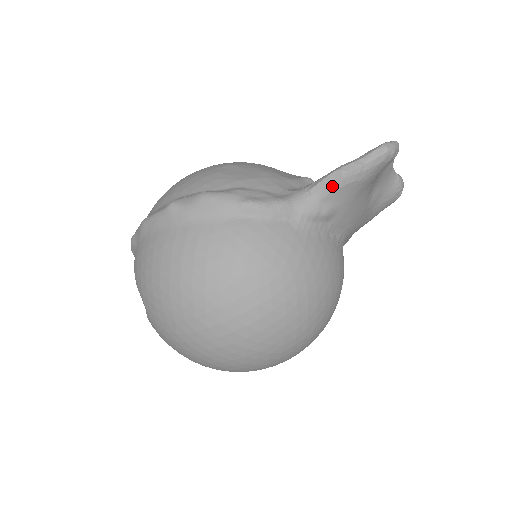
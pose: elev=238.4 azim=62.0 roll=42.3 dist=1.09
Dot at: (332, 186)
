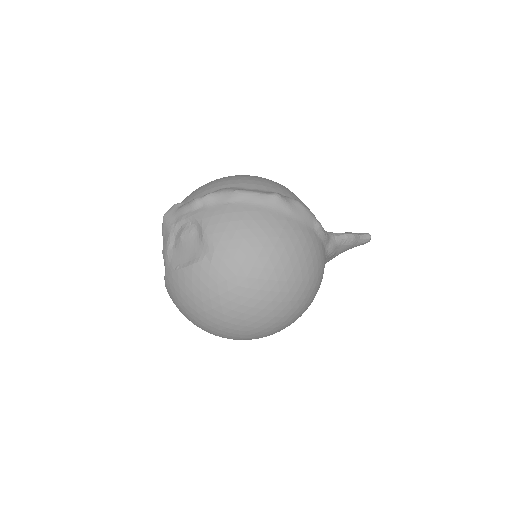
Dot at: (346, 241)
